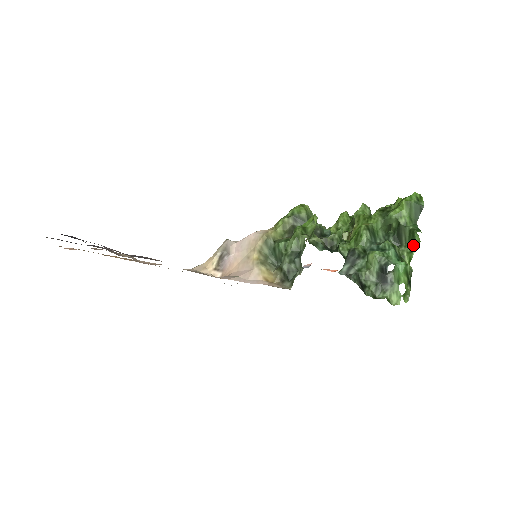
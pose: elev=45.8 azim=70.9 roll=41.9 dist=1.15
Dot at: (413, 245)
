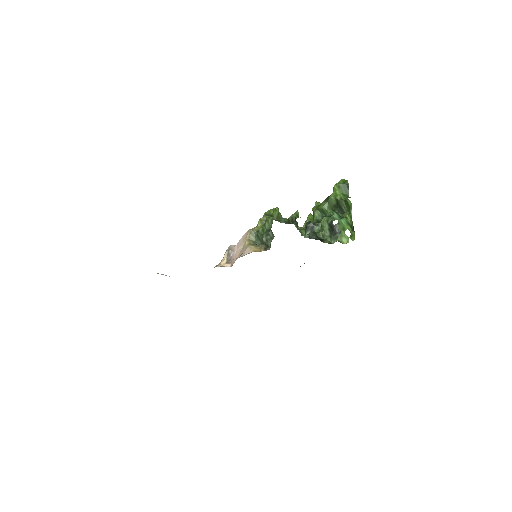
Dot at: (349, 208)
